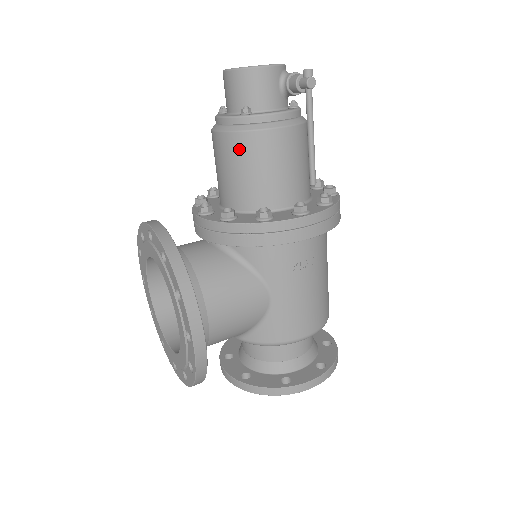
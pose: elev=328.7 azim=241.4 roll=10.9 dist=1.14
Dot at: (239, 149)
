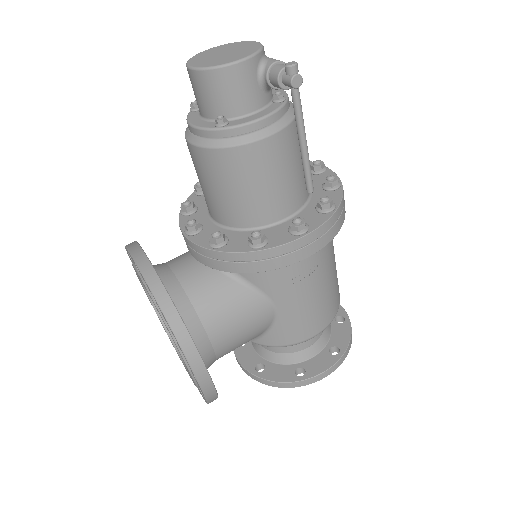
Dot at: (219, 167)
